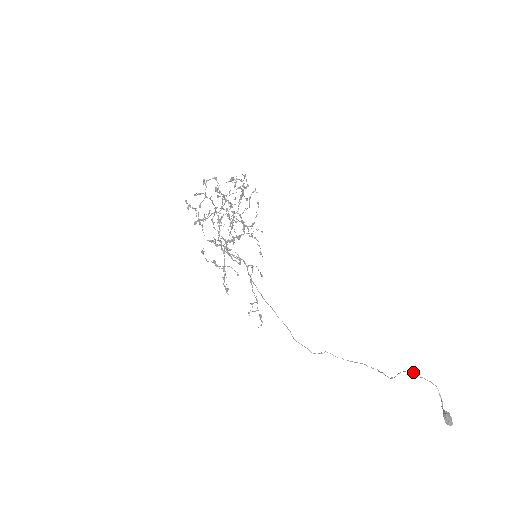
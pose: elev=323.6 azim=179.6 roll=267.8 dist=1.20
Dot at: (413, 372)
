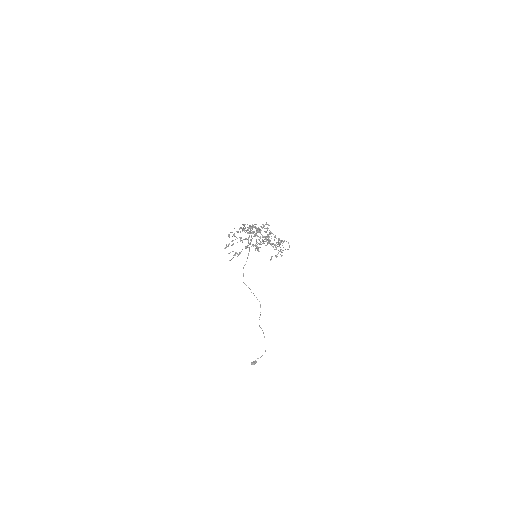
Dot at: occluded
